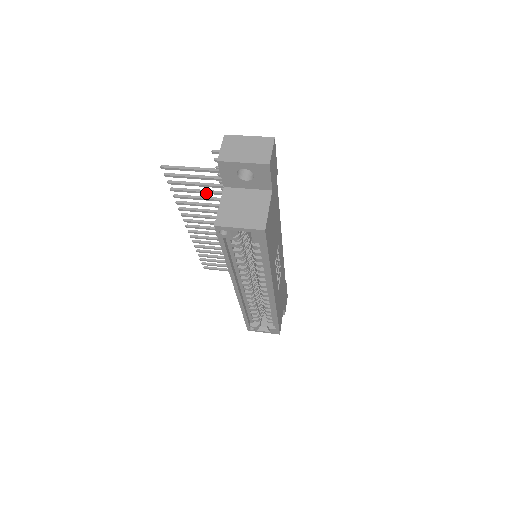
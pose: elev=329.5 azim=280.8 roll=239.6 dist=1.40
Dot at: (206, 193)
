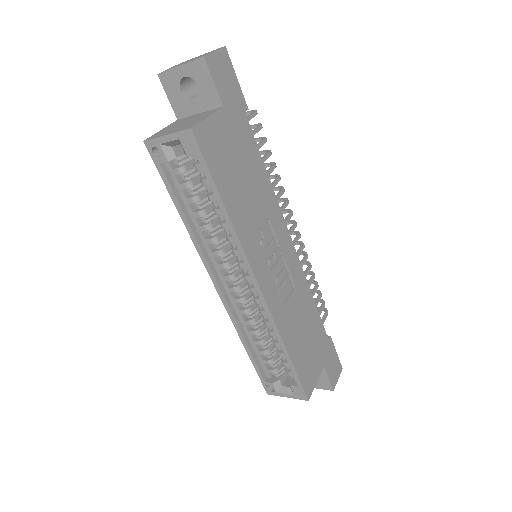
Dot at: occluded
